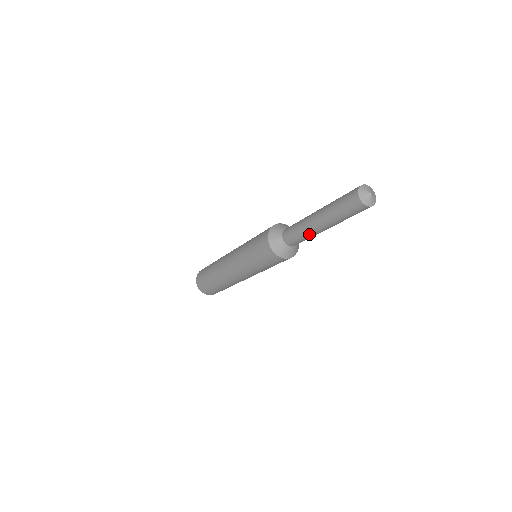
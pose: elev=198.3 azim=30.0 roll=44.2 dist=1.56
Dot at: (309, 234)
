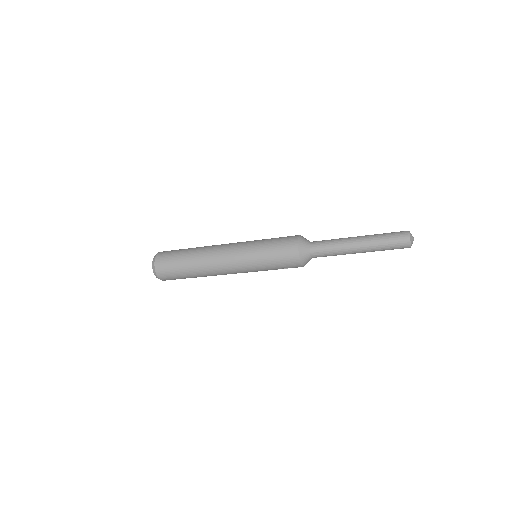
Dot at: (341, 249)
